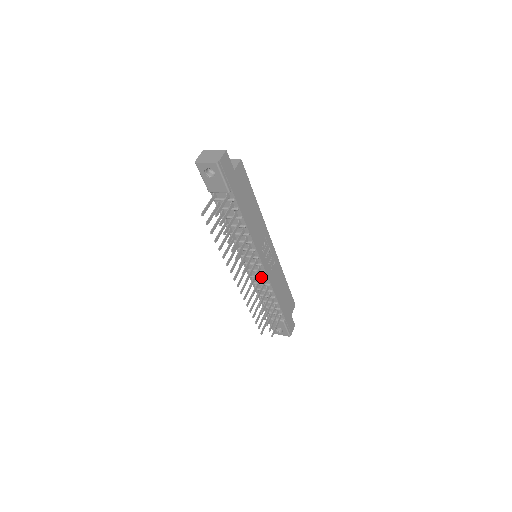
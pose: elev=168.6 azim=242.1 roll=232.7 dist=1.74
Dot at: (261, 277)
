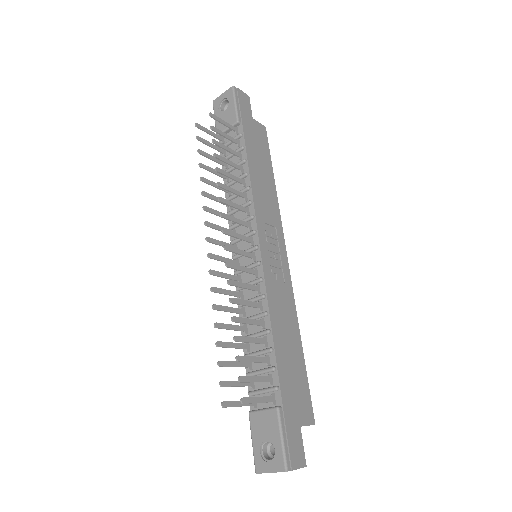
Dot at: (253, 271)
